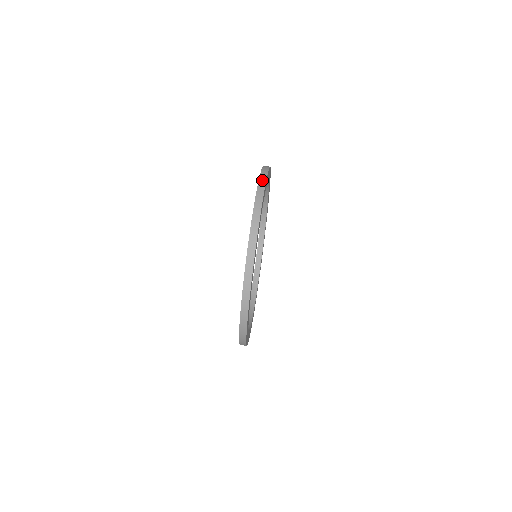
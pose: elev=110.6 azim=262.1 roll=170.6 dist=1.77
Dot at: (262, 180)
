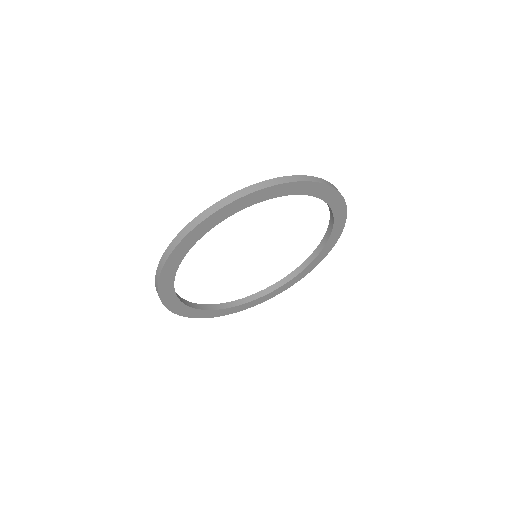
Dot at: occluded
